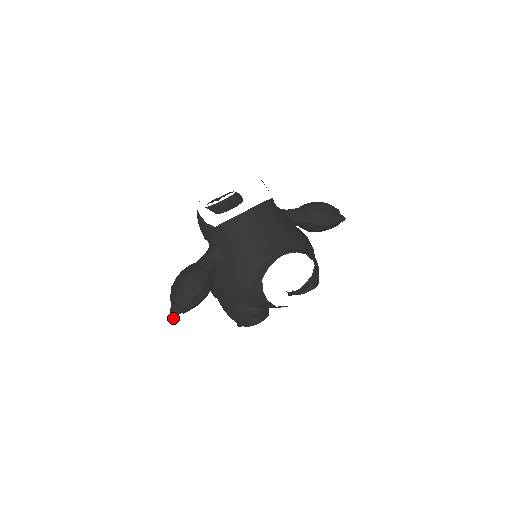
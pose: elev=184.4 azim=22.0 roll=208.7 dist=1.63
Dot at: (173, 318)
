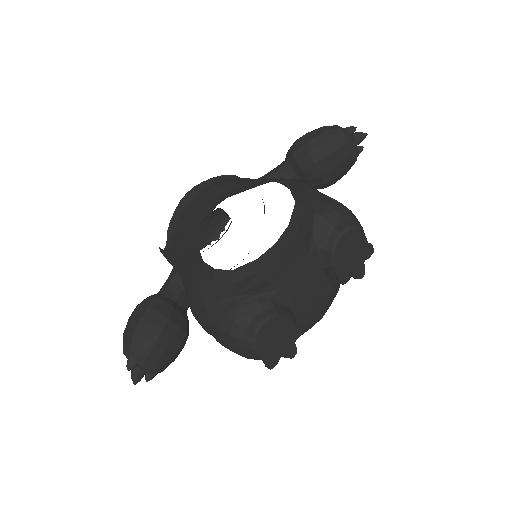
Dot at: (134, 382)
